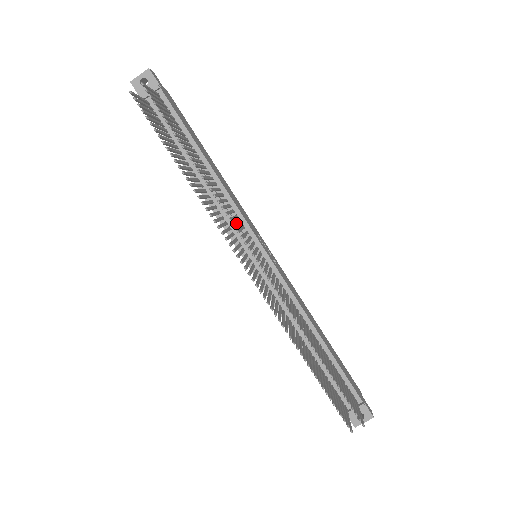
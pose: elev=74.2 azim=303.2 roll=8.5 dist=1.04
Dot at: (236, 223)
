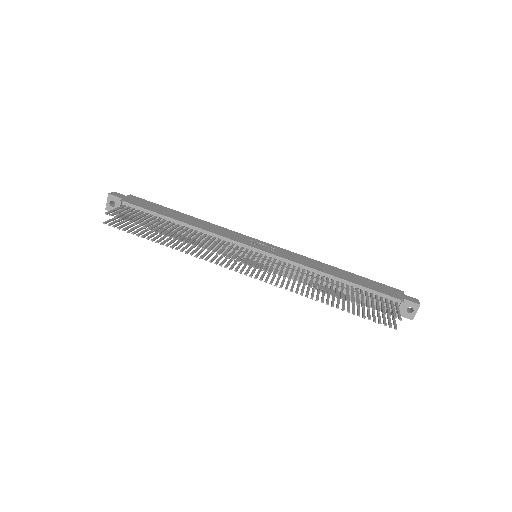
Dot at: (221, 250)
